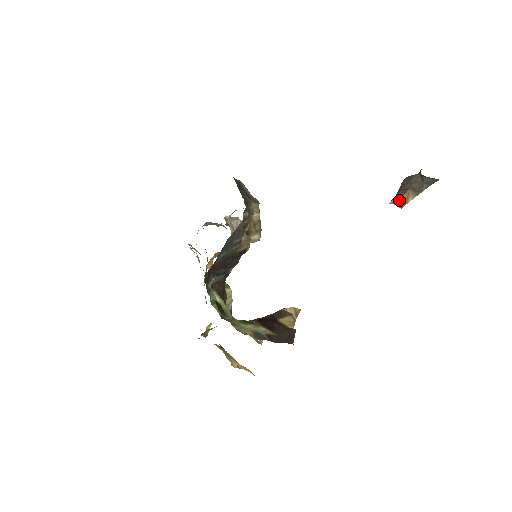
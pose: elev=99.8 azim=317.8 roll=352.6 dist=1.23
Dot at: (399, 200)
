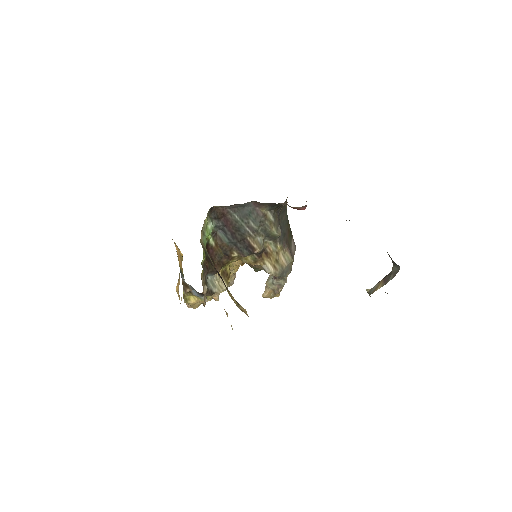
Dot at: (372, 288)
